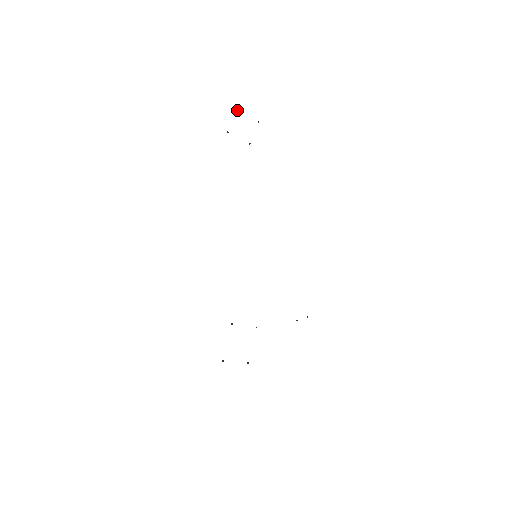
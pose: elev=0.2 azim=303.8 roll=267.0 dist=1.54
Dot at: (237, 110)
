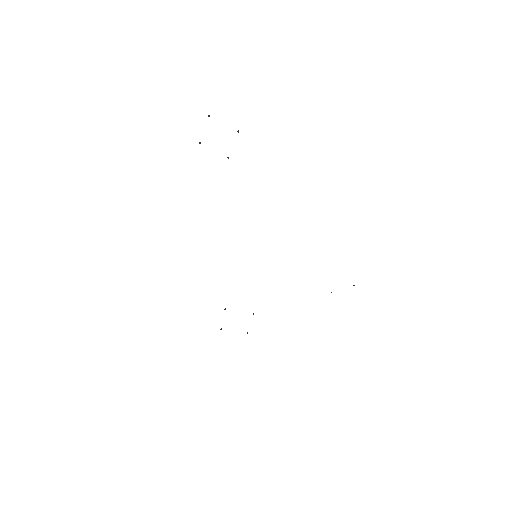
Dot at: (208, 116)
